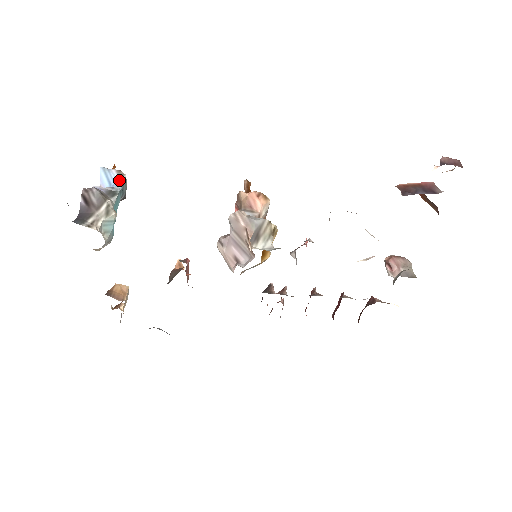
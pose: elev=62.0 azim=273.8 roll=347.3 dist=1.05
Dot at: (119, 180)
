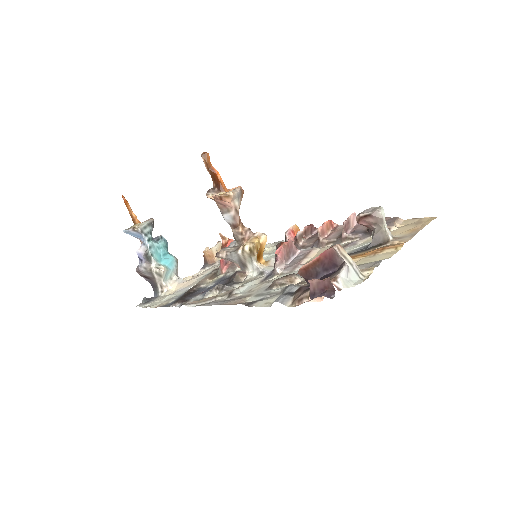
Dot at: (140, 234)
